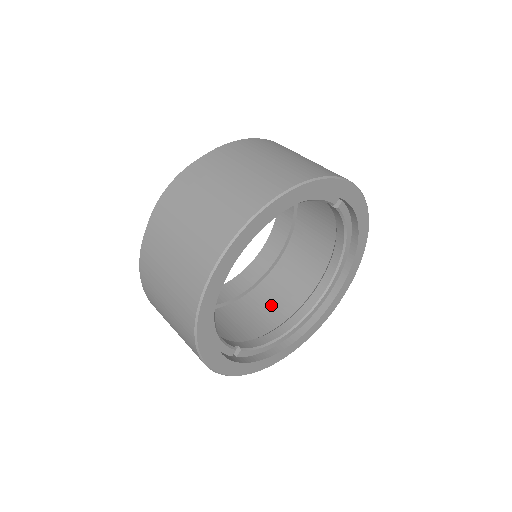
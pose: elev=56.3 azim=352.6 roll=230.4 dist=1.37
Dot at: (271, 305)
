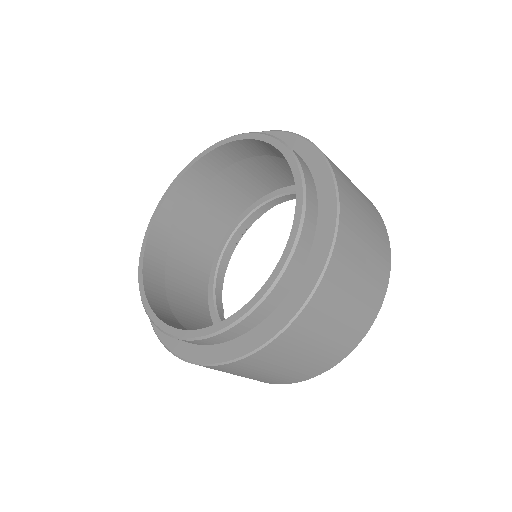
Dot at: (203, 228)
